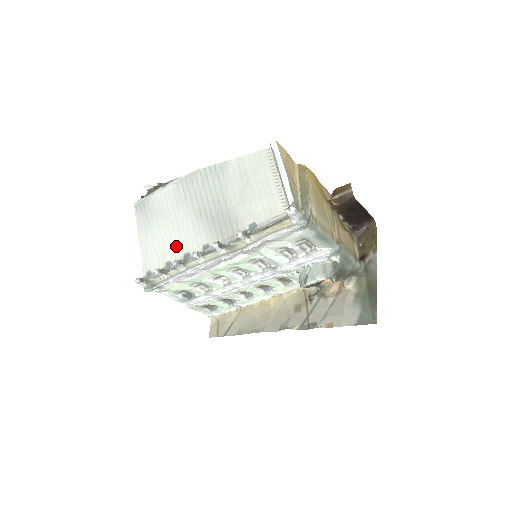
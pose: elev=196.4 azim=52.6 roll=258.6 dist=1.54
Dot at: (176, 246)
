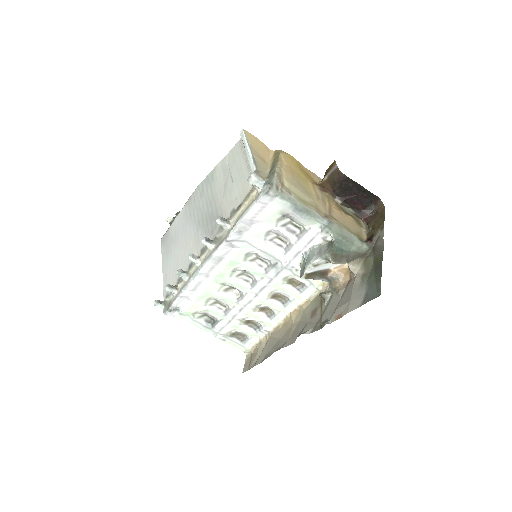
Dot at: (184, 261)
